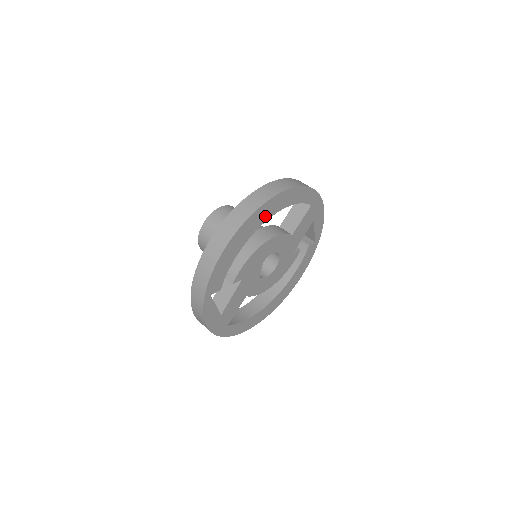
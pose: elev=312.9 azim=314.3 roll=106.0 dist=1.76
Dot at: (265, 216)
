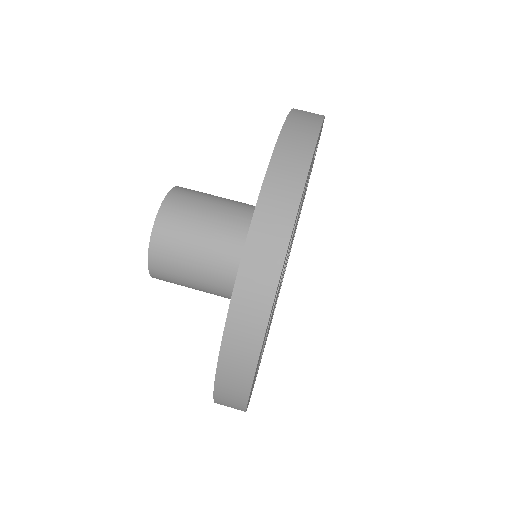
Dot at: occluded
